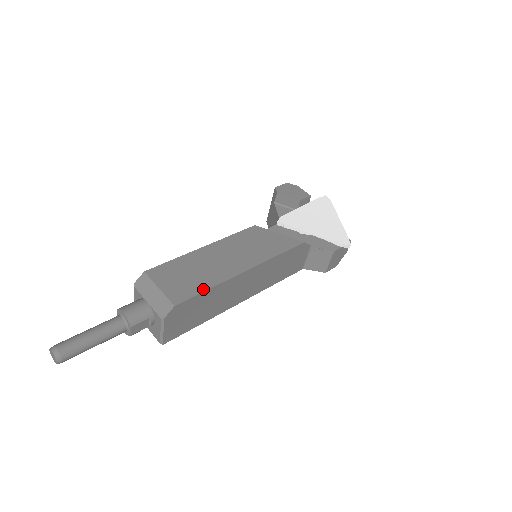
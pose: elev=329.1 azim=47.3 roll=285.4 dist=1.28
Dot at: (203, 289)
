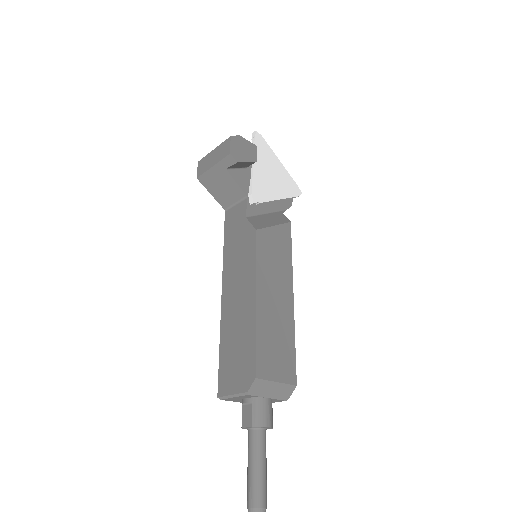
Dot at: (294, 348)
